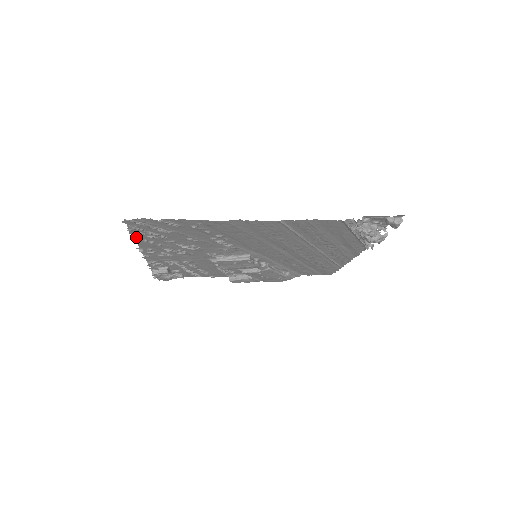
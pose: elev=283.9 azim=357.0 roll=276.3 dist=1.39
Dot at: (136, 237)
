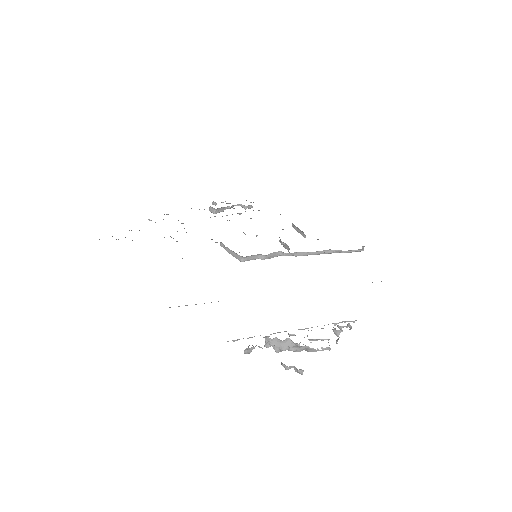
Dot at: occluded
